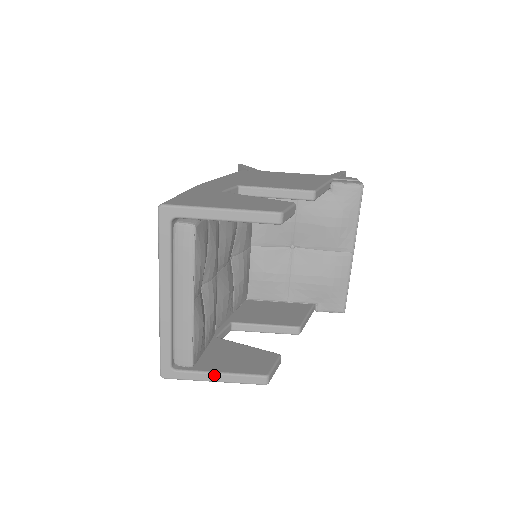
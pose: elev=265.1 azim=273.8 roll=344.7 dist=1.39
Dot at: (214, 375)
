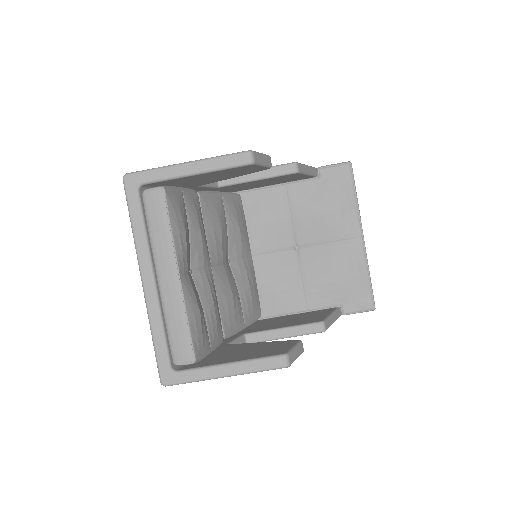
Dot at: (222, 367)
